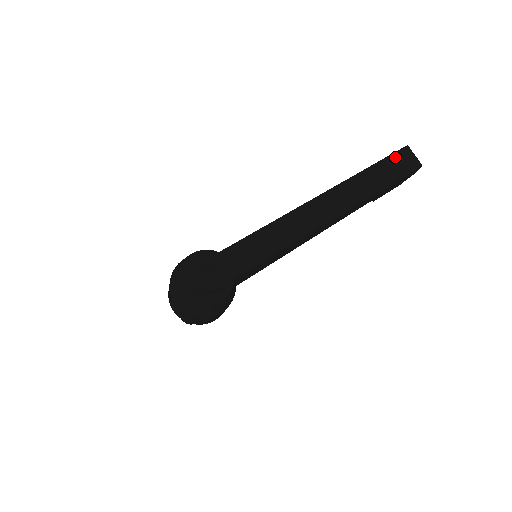
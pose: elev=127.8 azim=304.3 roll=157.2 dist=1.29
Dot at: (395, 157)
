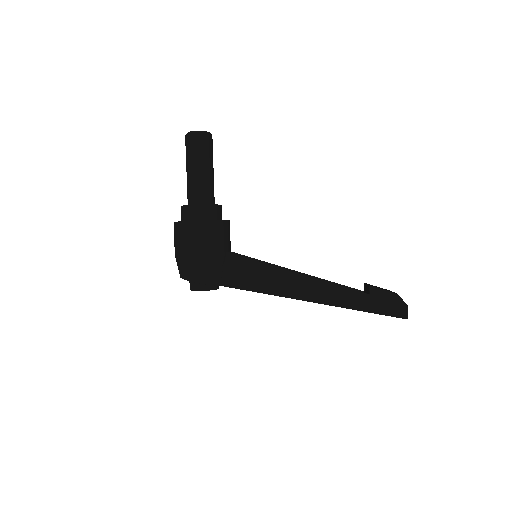
Dot at: (391, 316)
